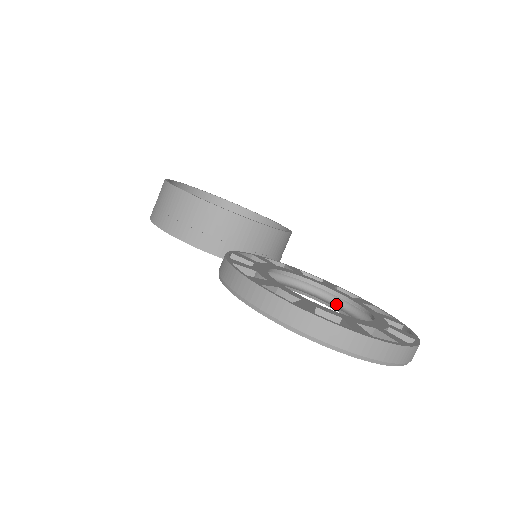
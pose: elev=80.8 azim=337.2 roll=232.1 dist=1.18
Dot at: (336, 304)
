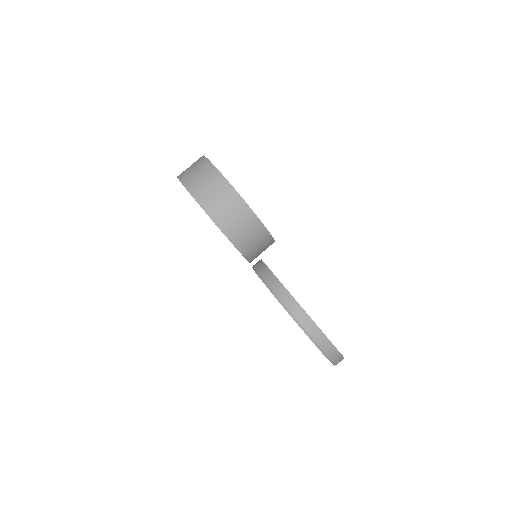
Dot at: occluded
